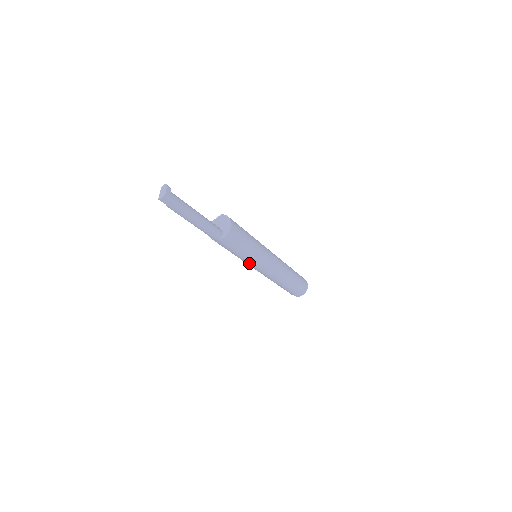
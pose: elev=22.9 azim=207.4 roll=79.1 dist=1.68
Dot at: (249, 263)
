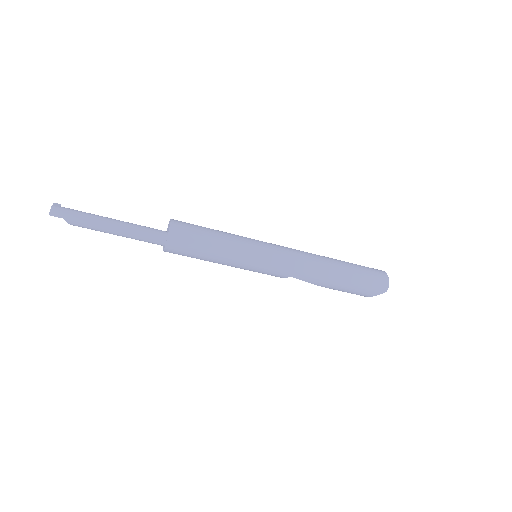
Dot at: (246, 261)
